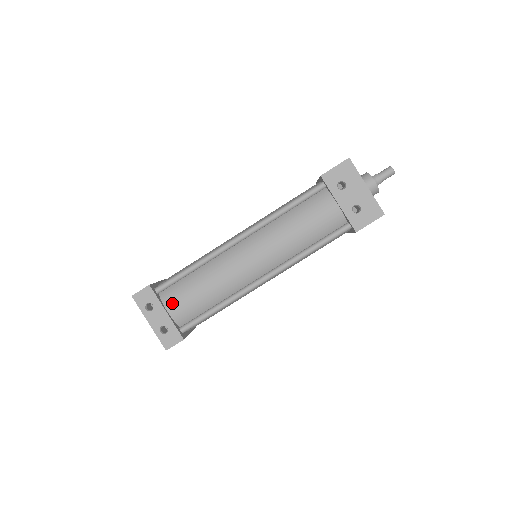
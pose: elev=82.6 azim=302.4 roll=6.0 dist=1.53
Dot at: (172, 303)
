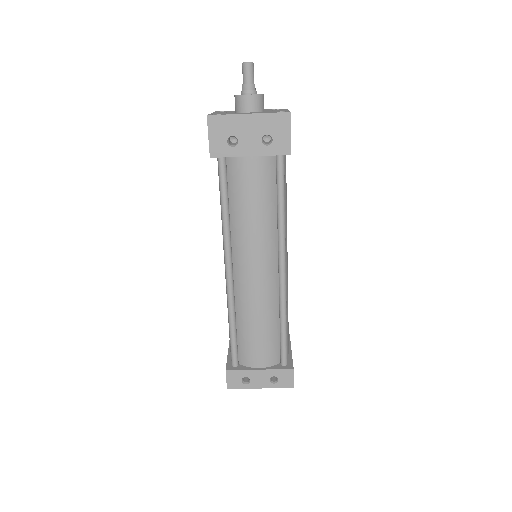
Dot at: (254, 360)
